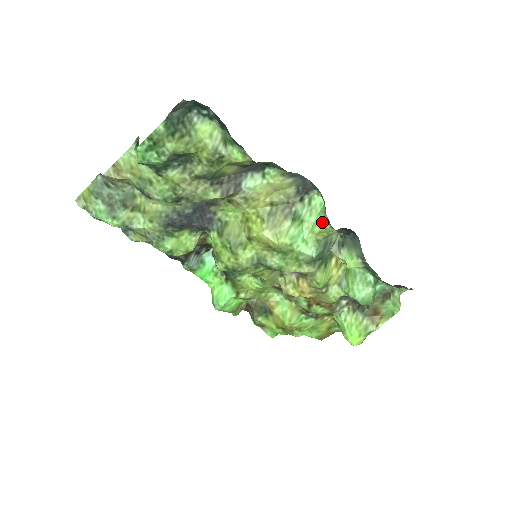
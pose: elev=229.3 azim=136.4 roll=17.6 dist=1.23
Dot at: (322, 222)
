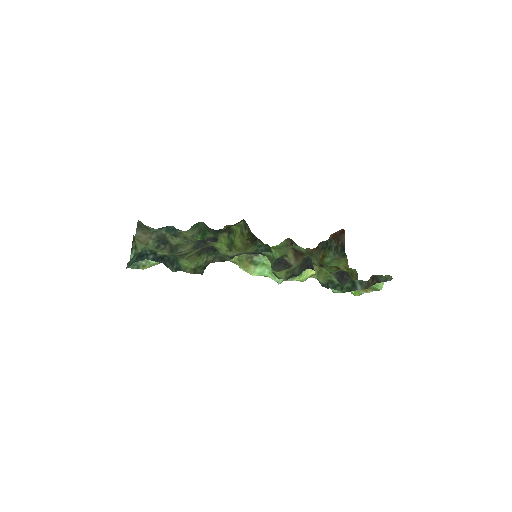
Dot at: (274, 271)
